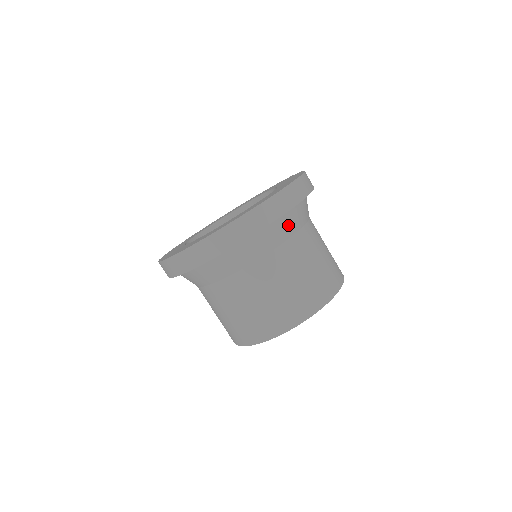
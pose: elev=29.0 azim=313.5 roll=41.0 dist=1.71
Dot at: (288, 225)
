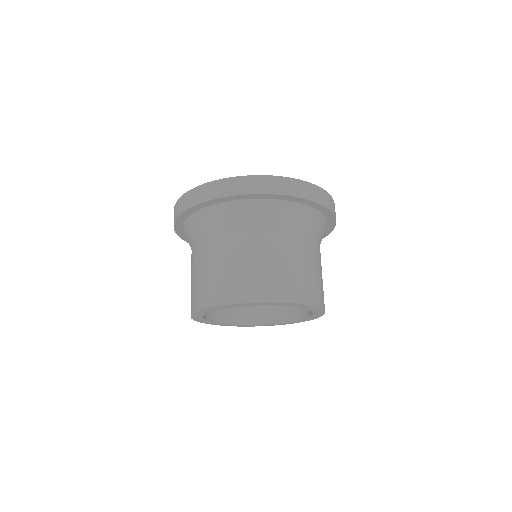
Dot at: (322, 229)
